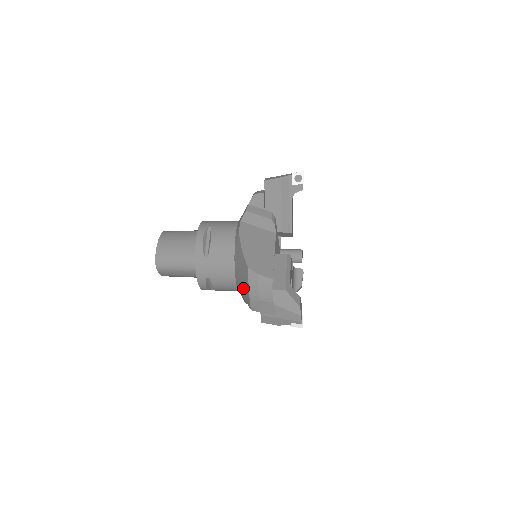
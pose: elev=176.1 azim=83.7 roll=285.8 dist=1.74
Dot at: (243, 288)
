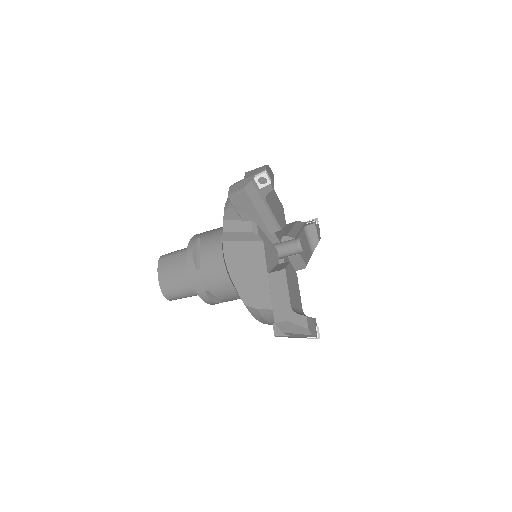
Dot at: occluded
